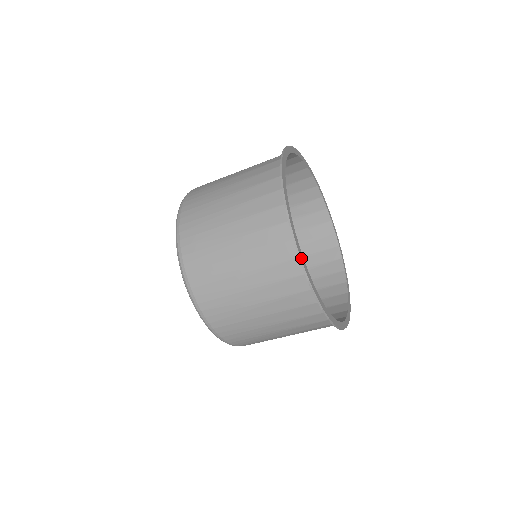
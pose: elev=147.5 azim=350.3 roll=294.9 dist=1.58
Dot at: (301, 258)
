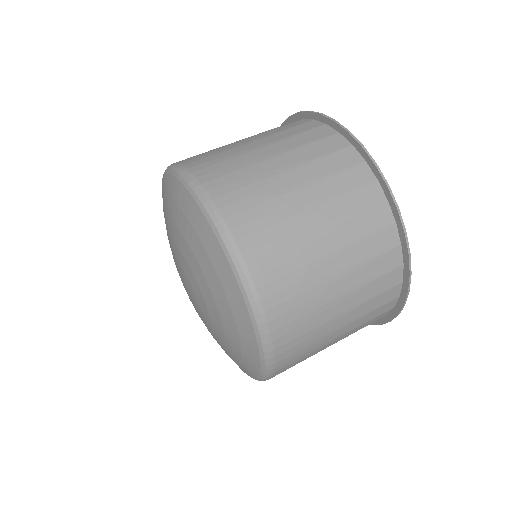
Dot at: (409, 285)
